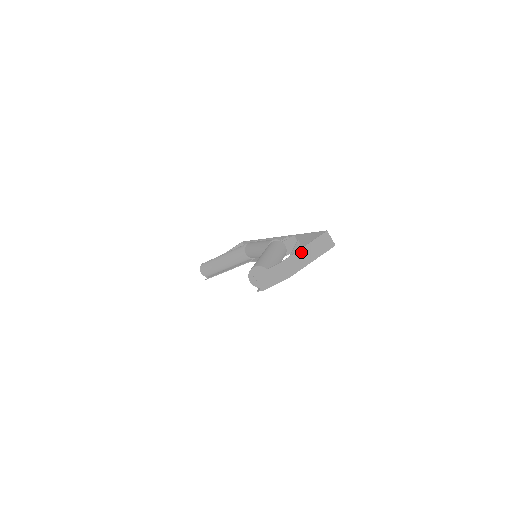
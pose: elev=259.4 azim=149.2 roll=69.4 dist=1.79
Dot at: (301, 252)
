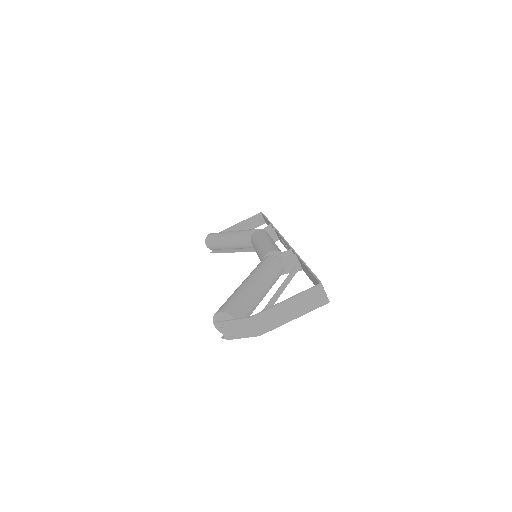
Dot at: (280, 307)
